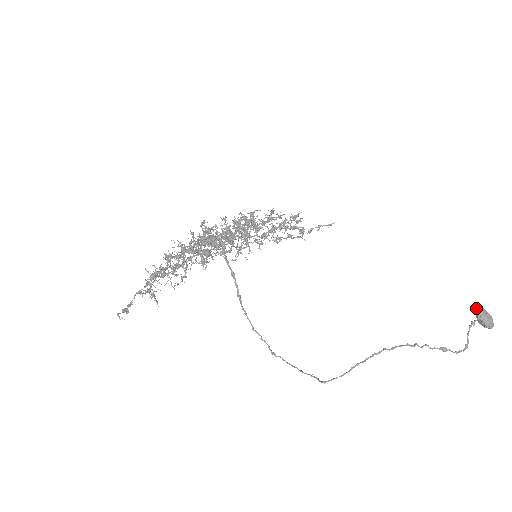
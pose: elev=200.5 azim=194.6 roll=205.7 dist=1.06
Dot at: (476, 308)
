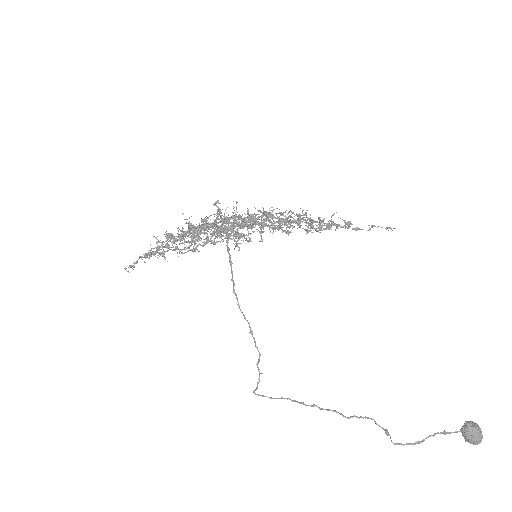
Dot at: (466, 423)
